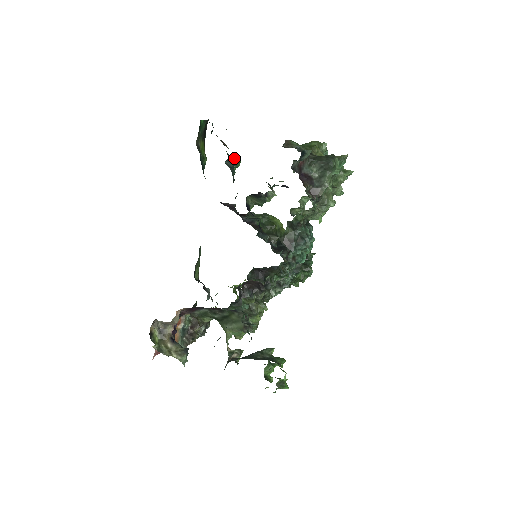
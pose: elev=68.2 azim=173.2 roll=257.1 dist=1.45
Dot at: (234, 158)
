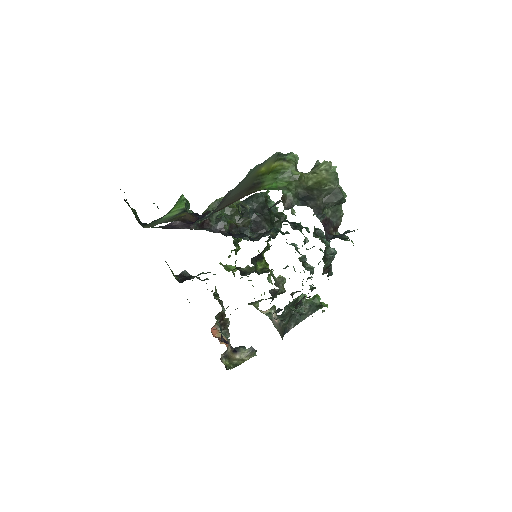
Dot at: (185, 204)
